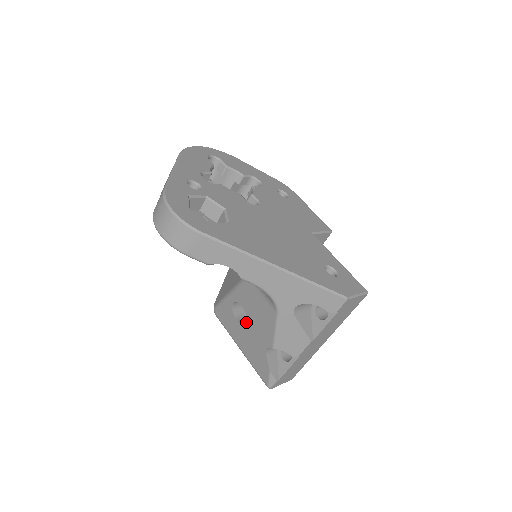
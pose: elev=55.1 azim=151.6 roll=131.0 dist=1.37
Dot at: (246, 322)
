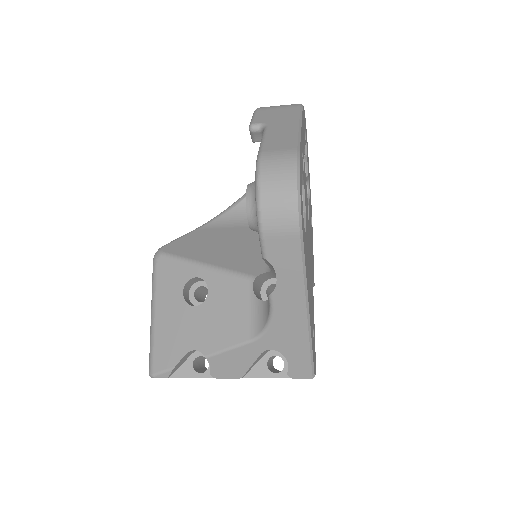
Dot at: (196, 306)
